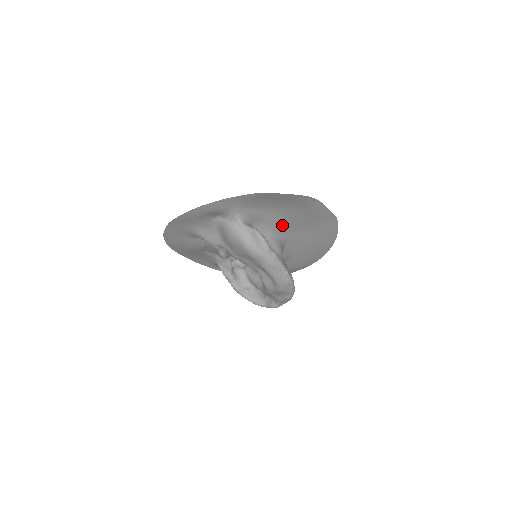
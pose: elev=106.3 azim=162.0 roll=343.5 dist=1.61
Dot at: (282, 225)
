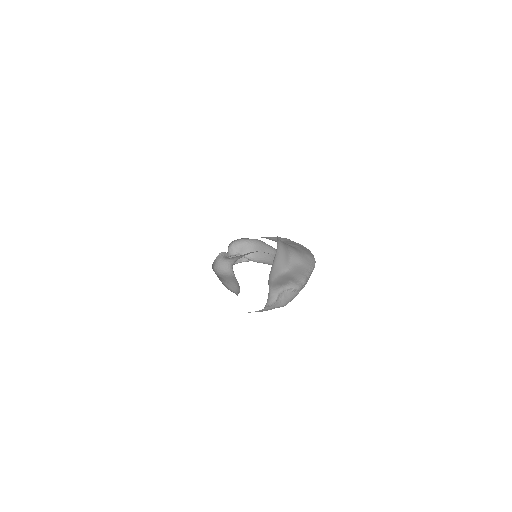
Dot at: occluded
